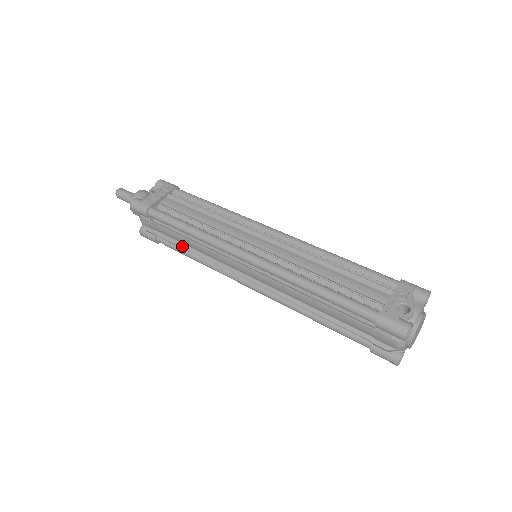
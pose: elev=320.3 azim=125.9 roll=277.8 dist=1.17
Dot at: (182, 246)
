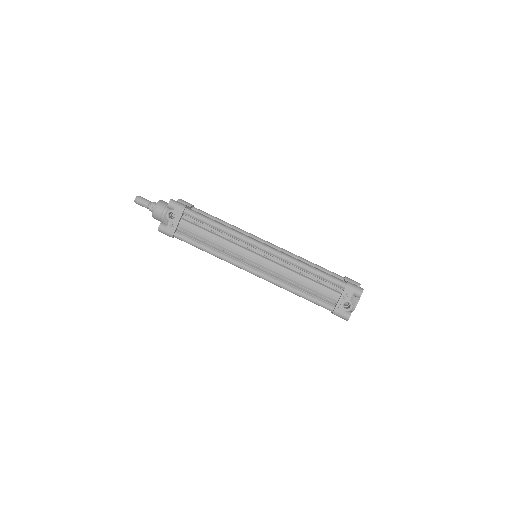
Dot at: occluded
